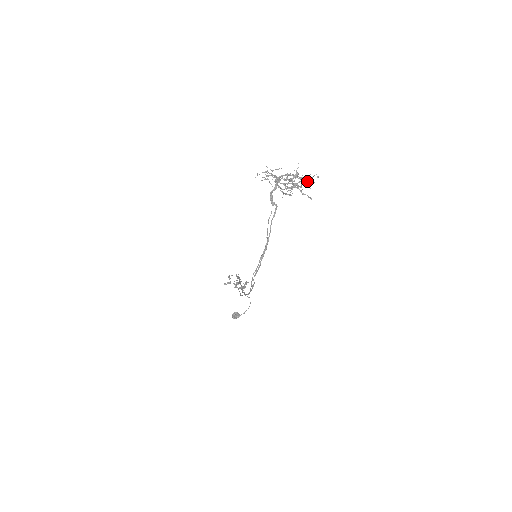
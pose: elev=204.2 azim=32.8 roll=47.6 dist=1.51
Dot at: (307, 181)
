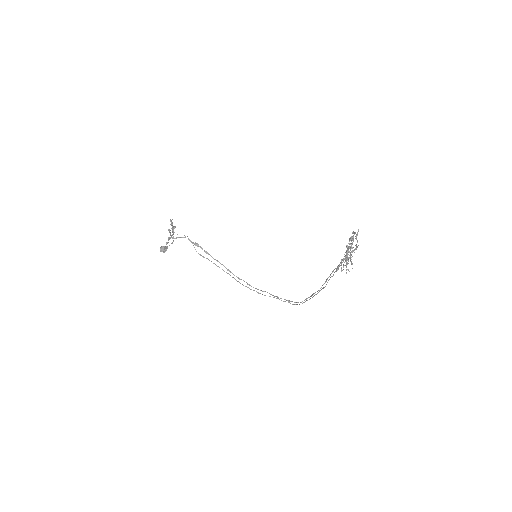
Dot at: (356, 239)
